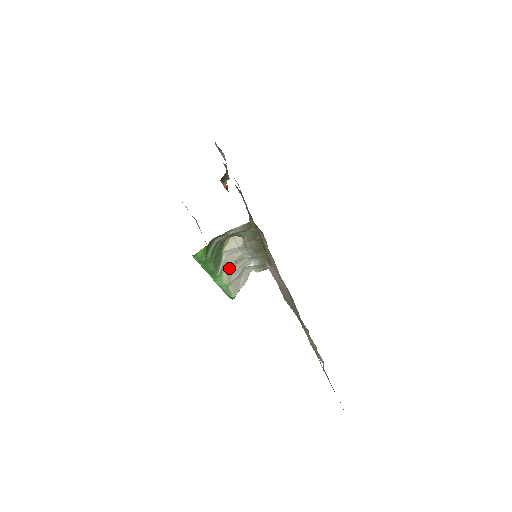
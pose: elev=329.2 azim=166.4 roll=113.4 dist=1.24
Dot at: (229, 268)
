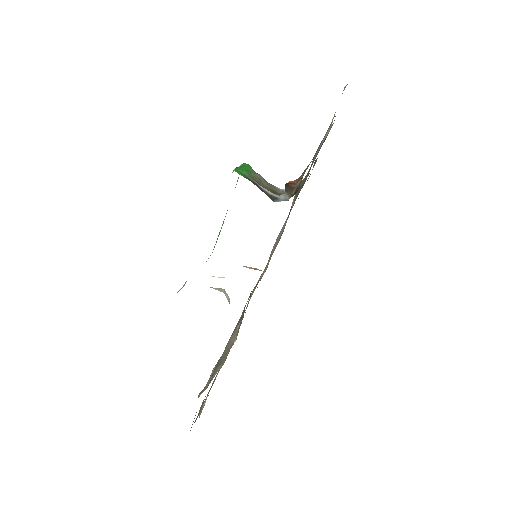
Dot at: occluded
